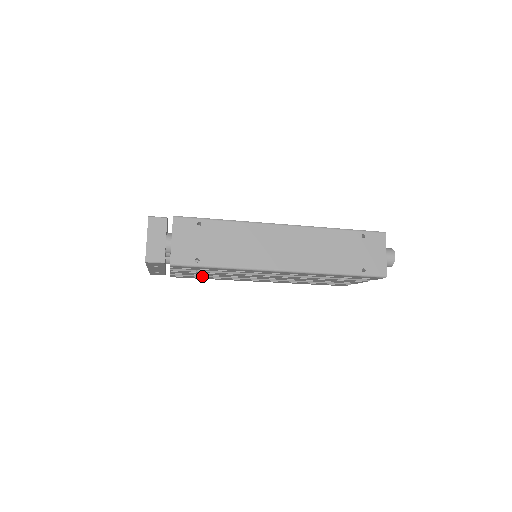
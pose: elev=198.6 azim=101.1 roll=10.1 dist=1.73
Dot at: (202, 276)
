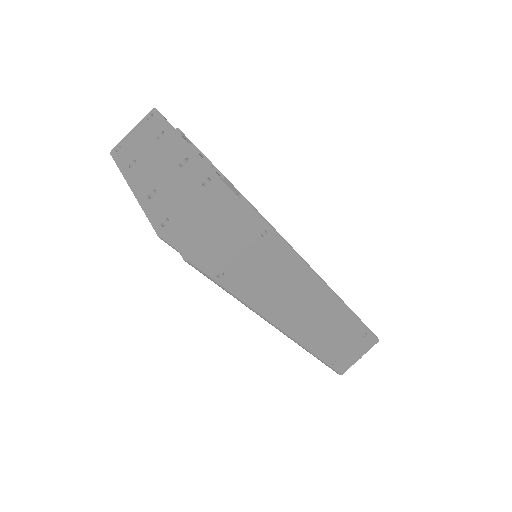
Dot at: occluded
